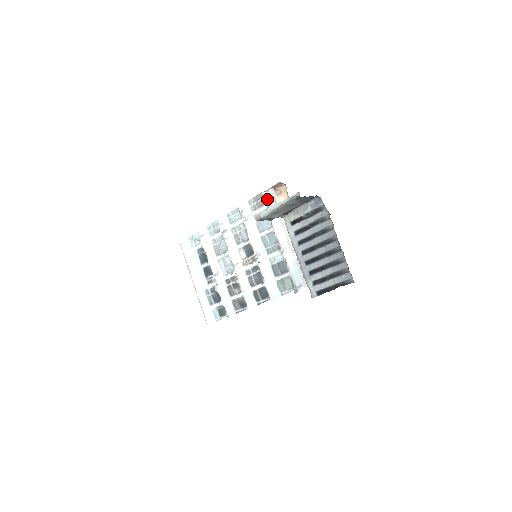
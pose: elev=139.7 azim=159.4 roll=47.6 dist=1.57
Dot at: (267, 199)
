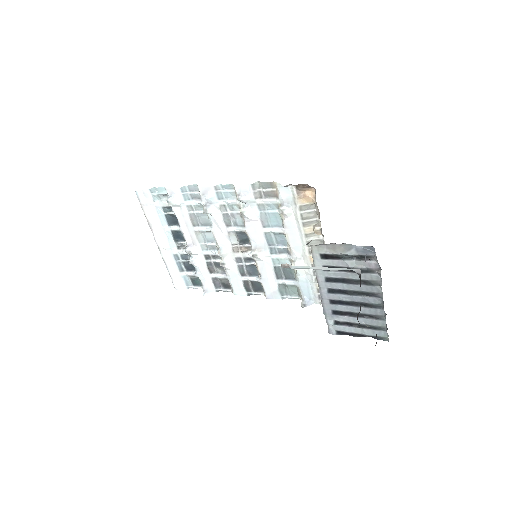
Dot at: (282, 195)
